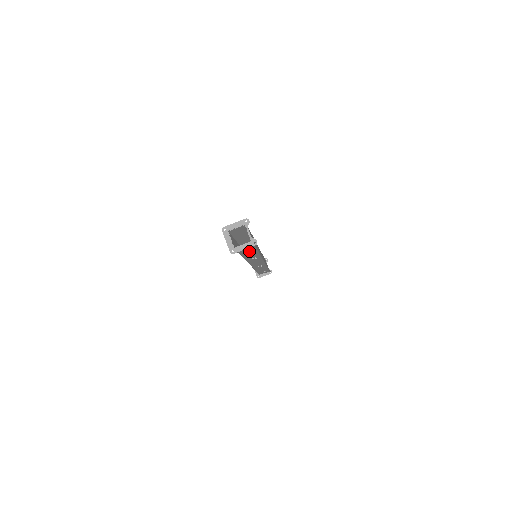
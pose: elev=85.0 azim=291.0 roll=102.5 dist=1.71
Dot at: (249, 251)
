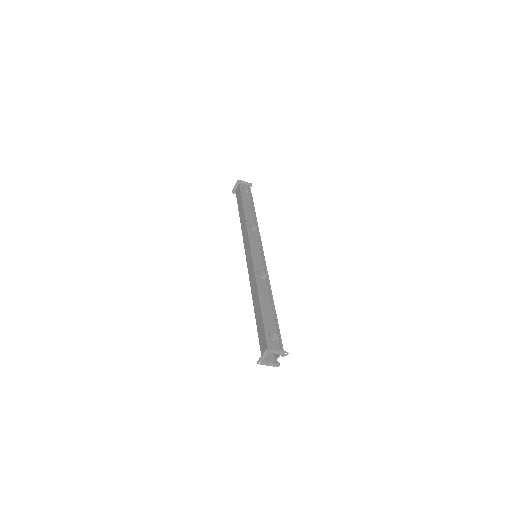
Dot at: occluded
